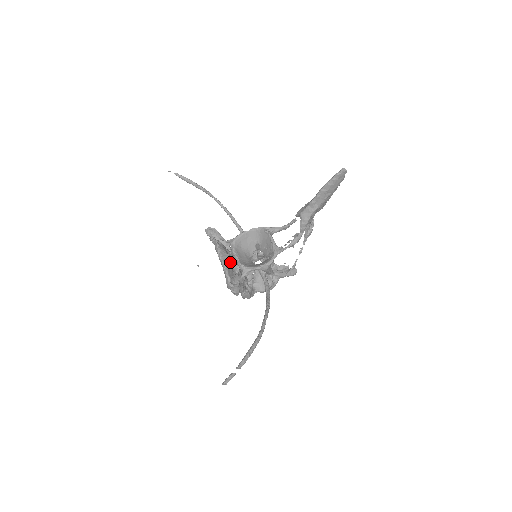
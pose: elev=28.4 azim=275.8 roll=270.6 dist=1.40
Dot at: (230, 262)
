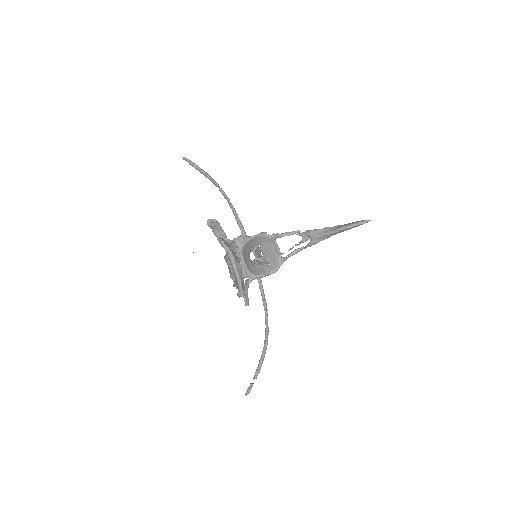
Dot at: (241, 272)
